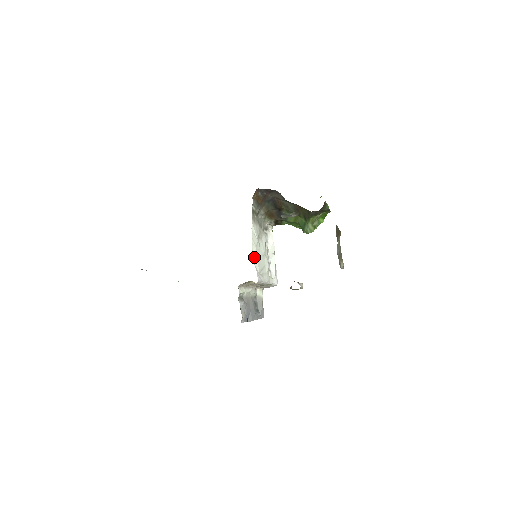
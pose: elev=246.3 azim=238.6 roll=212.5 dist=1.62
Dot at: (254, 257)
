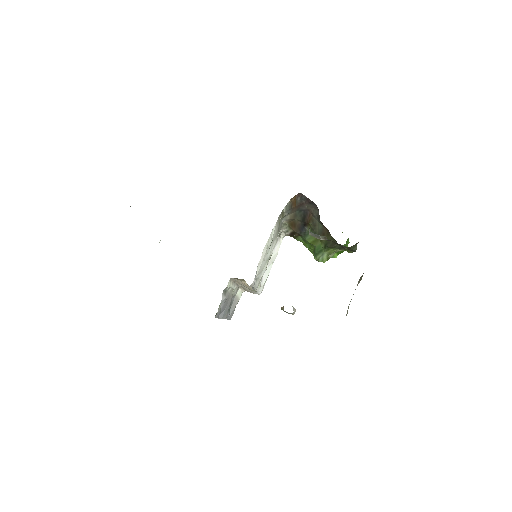
Dot at: (261, 258)
